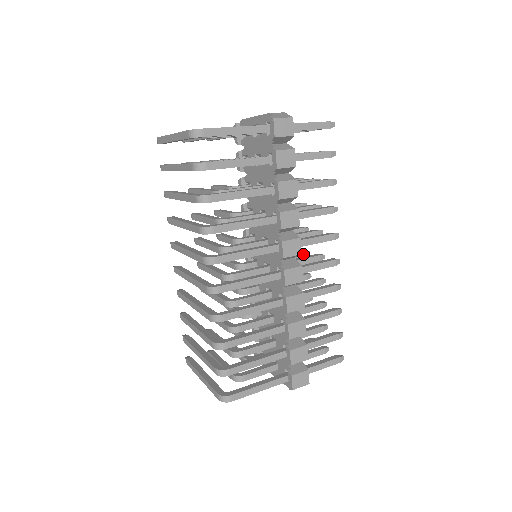
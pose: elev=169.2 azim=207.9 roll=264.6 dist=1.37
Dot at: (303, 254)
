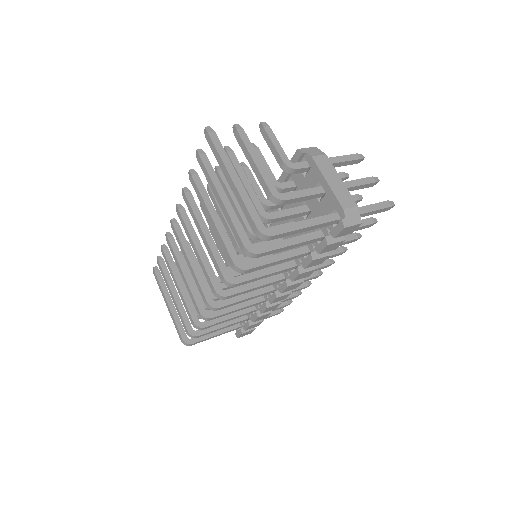
Dot at: occluded
